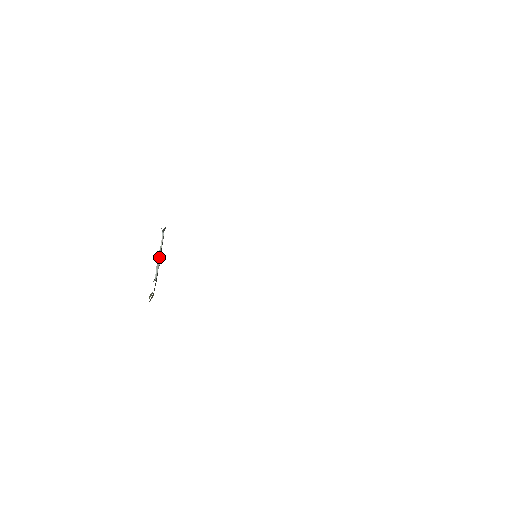
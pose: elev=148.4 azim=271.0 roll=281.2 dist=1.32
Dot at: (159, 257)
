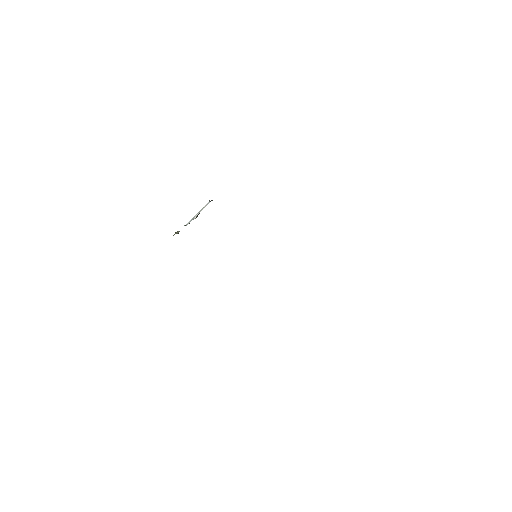
Dot at: (197, 214)
